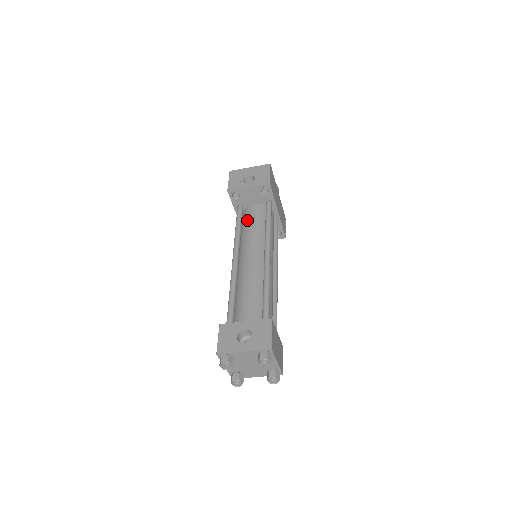
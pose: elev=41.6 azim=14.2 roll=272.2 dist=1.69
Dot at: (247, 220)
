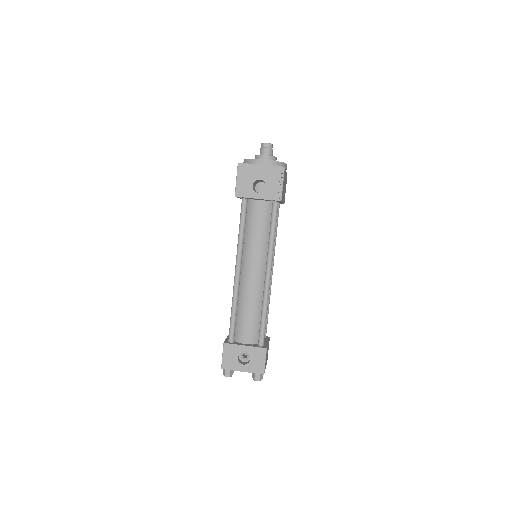
Dot at: (251, 221)
